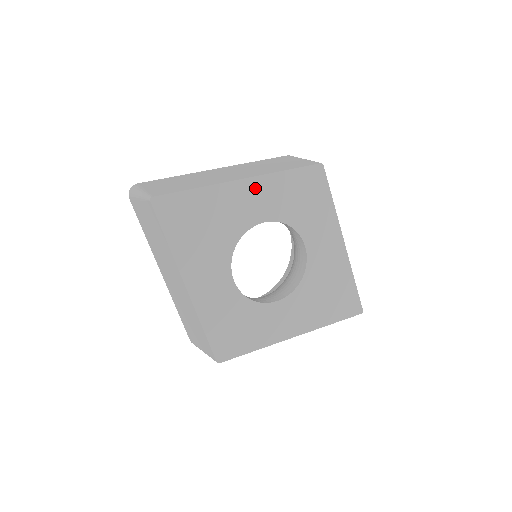
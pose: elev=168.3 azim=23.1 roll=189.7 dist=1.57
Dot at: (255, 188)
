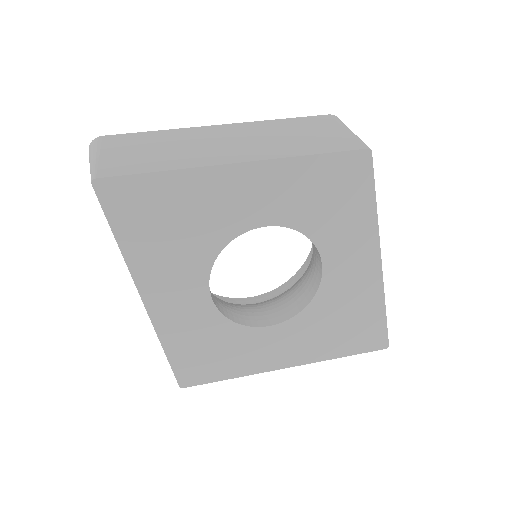
Dot at: (257, 178)
